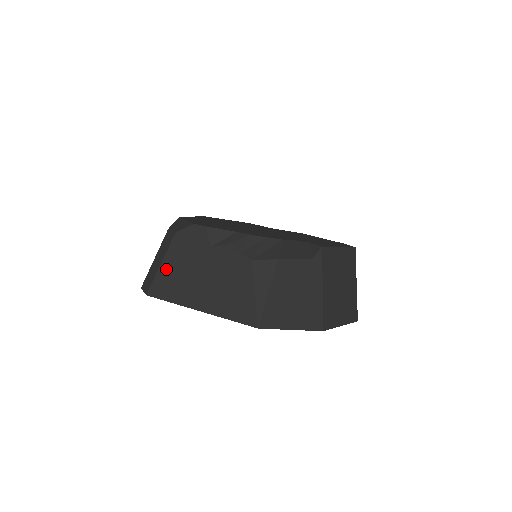
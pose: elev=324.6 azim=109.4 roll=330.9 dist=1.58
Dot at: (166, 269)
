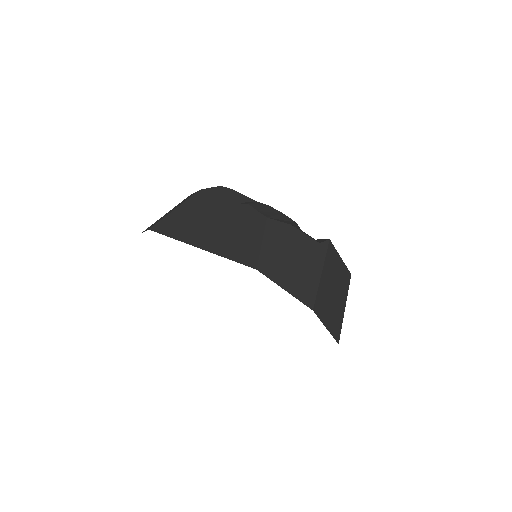
Dot at: (179, 213)
